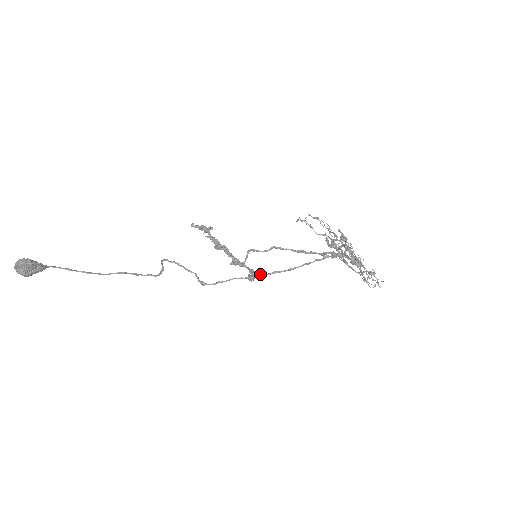
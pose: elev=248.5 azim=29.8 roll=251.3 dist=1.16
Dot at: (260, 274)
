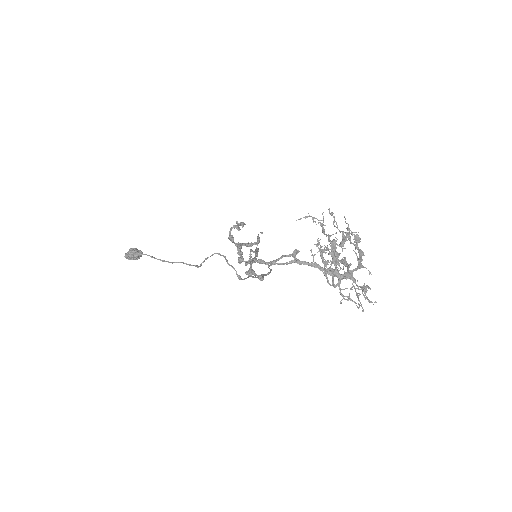
Dot at: (262, 275)
